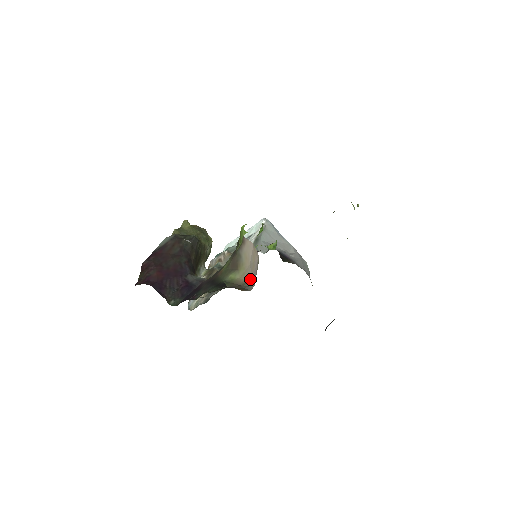
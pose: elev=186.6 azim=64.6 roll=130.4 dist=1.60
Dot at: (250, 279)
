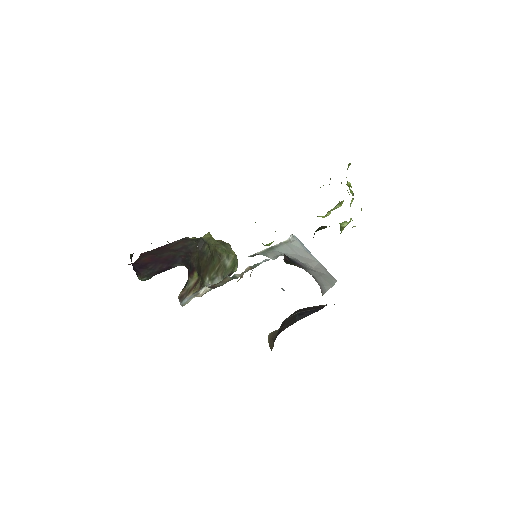
Dot at: occluded
